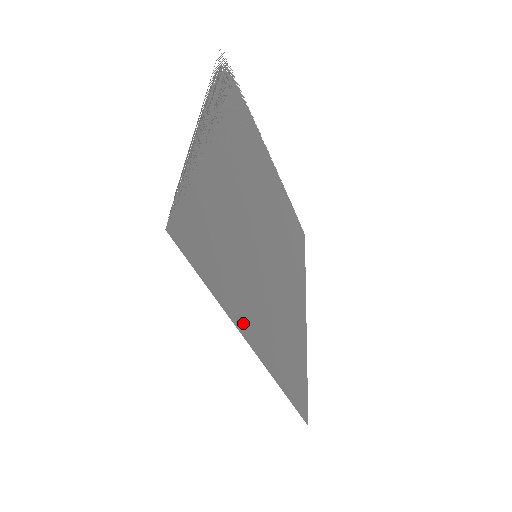
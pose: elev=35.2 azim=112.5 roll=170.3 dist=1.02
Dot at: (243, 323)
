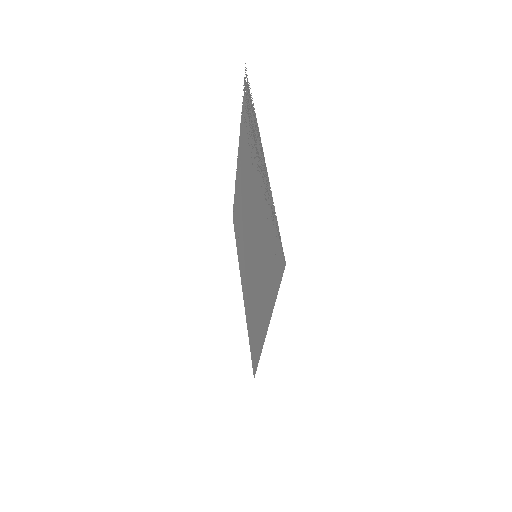
Dot at: occluded
